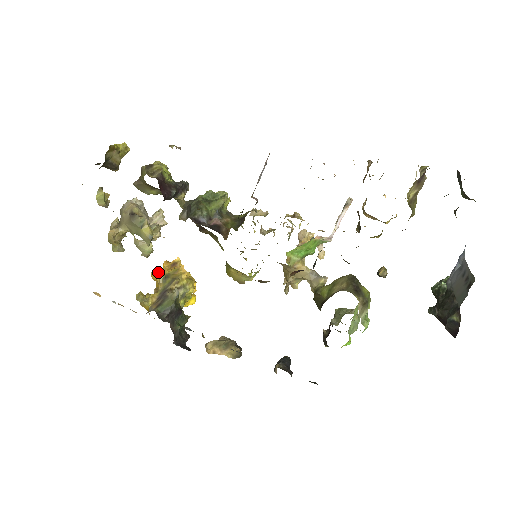
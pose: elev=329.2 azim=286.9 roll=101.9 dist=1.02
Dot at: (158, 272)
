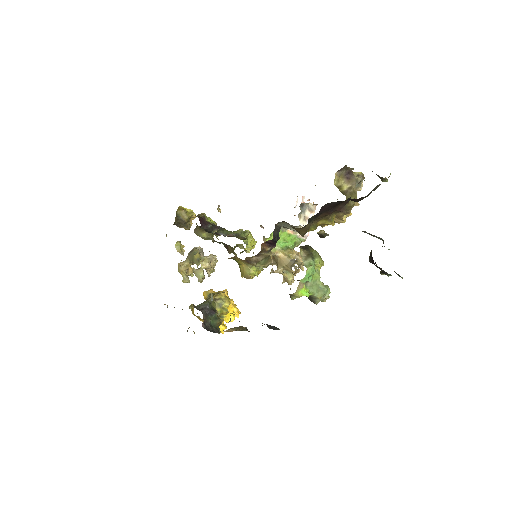
Dot at: (206, 291)
